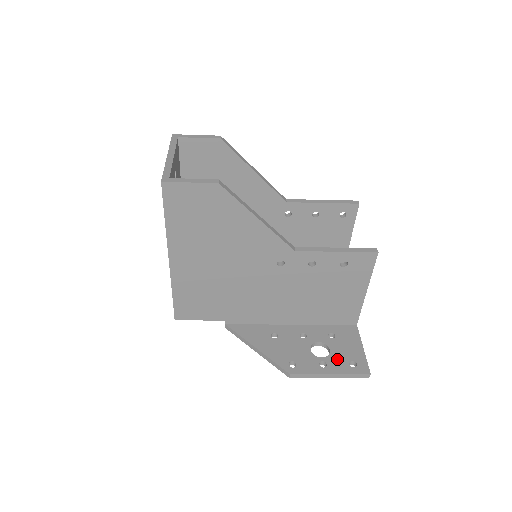
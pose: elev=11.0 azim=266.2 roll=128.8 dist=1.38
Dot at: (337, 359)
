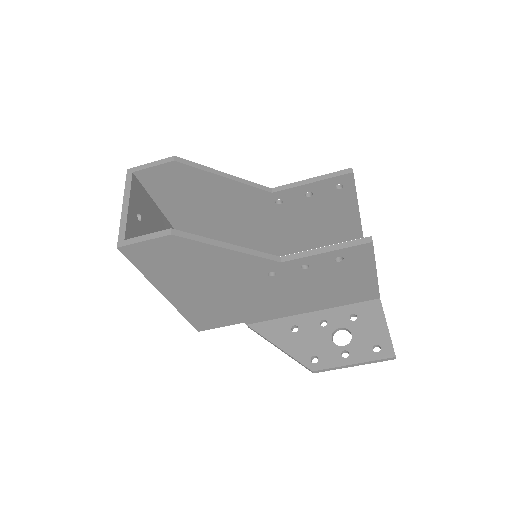
Dot at: (359, 345)
